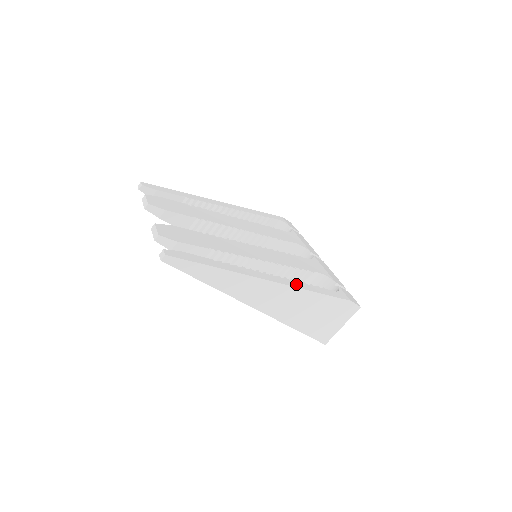
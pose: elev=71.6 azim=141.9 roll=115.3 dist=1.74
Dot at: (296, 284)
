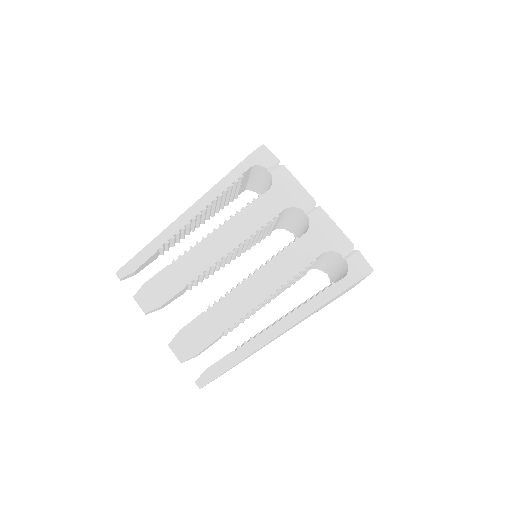
Dot at: (307, 309)
